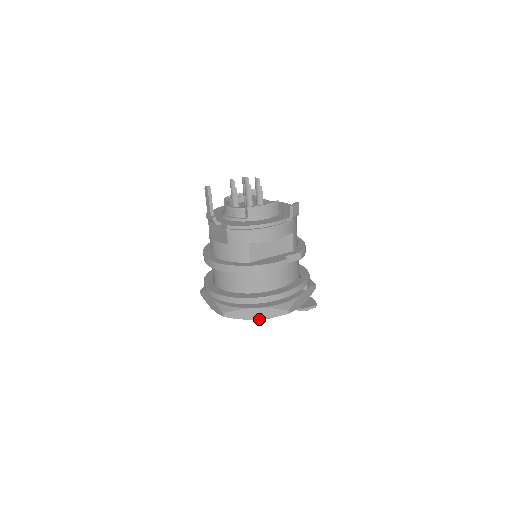
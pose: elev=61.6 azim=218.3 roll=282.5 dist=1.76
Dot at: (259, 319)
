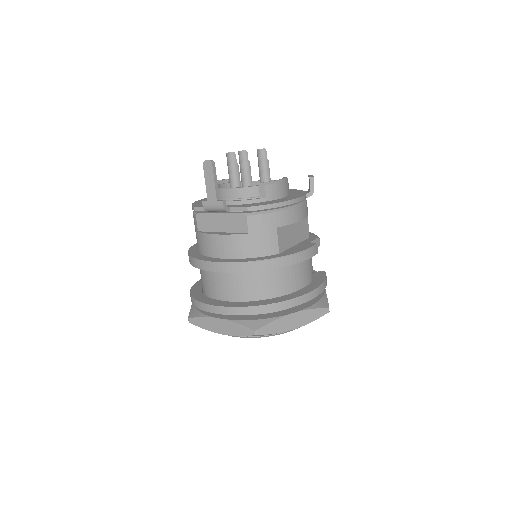
Dot at: (291, 330)
